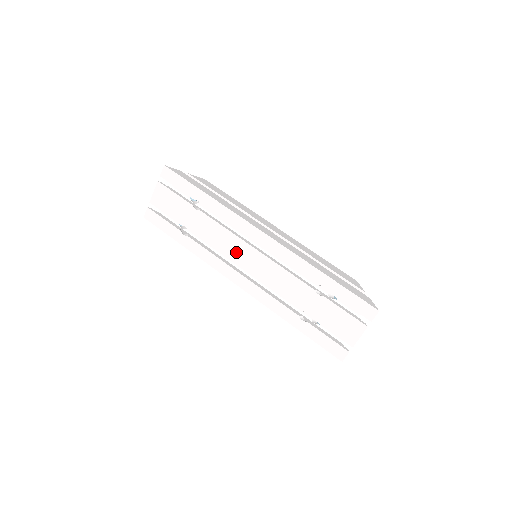
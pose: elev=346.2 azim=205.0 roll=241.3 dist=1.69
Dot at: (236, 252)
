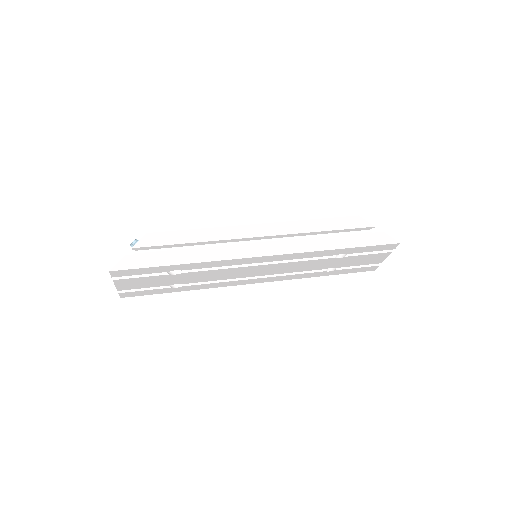
Dot at: (242, 274)
